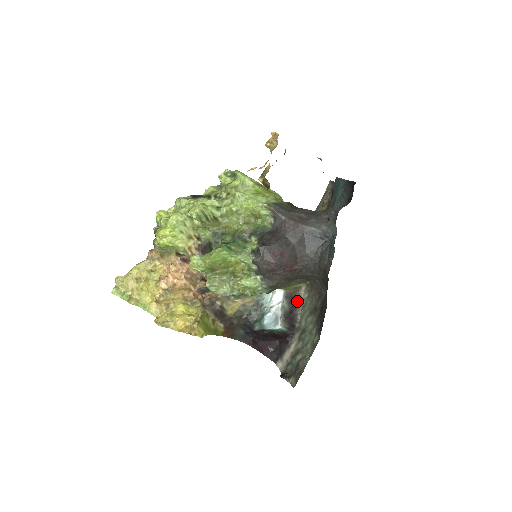
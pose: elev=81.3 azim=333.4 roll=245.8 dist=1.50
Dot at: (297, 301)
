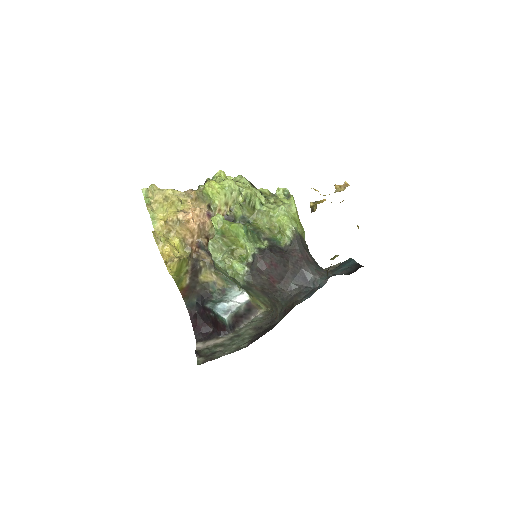
Dot at: (251, 314)
